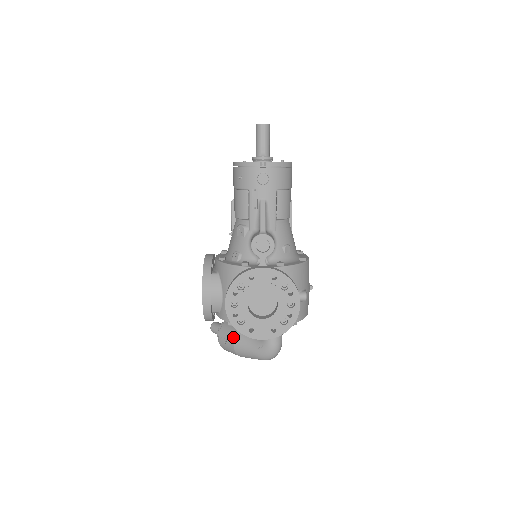
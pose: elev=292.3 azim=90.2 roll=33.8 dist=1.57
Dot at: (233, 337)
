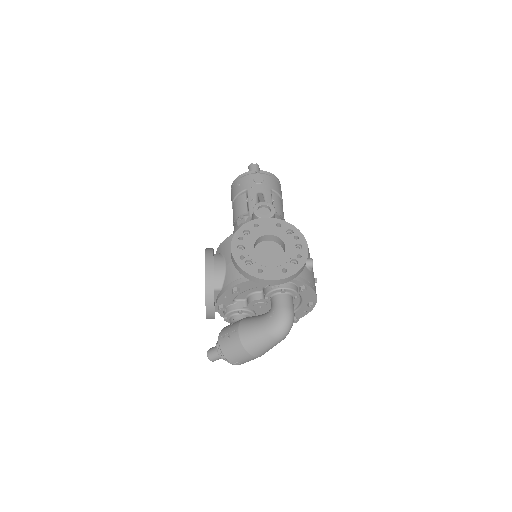
Dot at: (237, 325)
